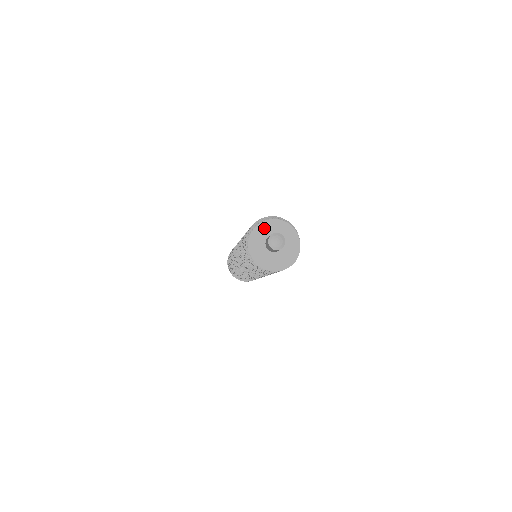
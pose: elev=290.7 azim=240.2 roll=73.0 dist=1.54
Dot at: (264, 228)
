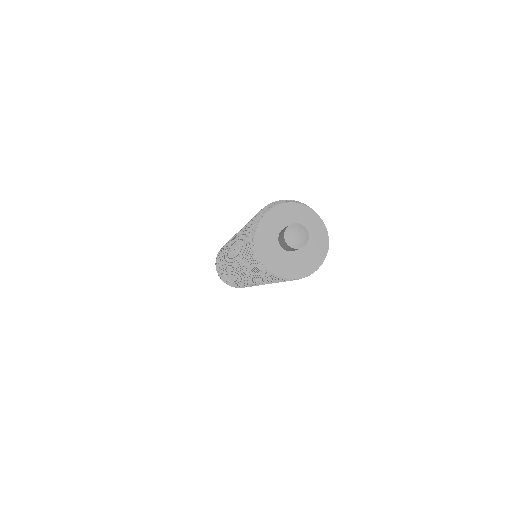
Dot at: (267, 226)
